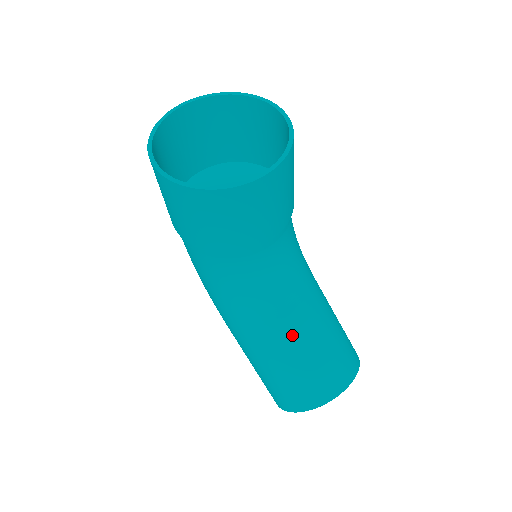
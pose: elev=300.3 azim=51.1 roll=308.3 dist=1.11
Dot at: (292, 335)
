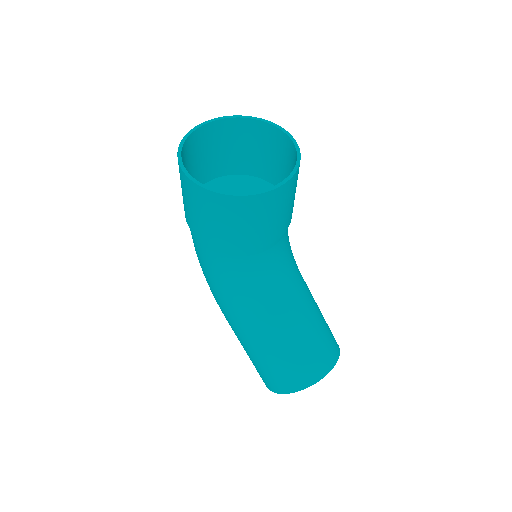
Dot at: (288, 324)
